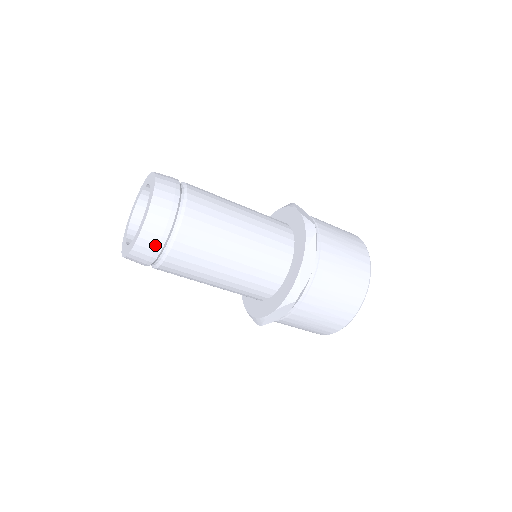
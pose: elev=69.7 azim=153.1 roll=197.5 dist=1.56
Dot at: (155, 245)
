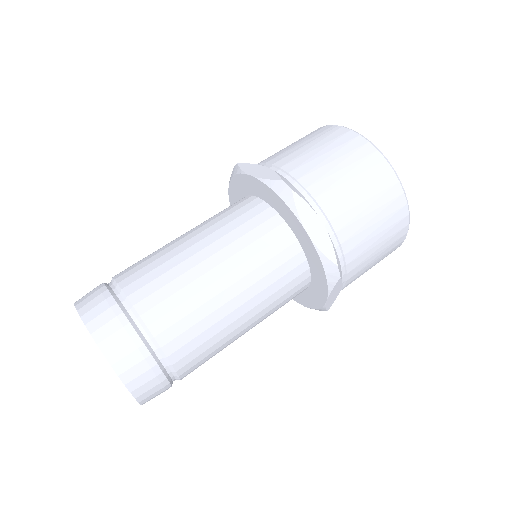
Dot at: (154, 380)
